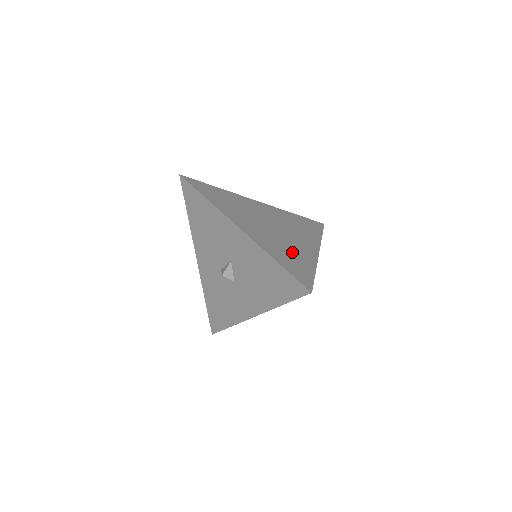
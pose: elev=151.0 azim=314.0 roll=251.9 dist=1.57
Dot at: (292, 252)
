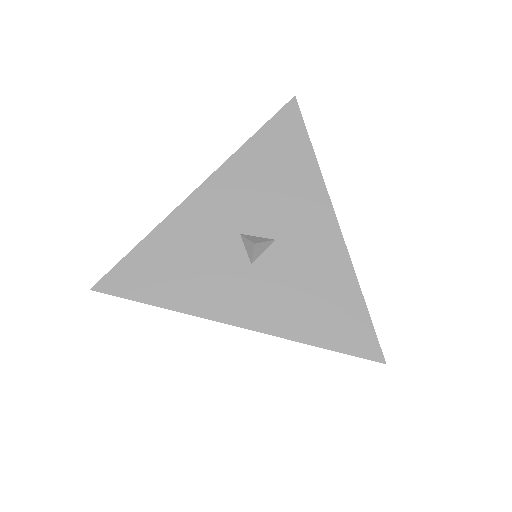
Dot at: occluded
